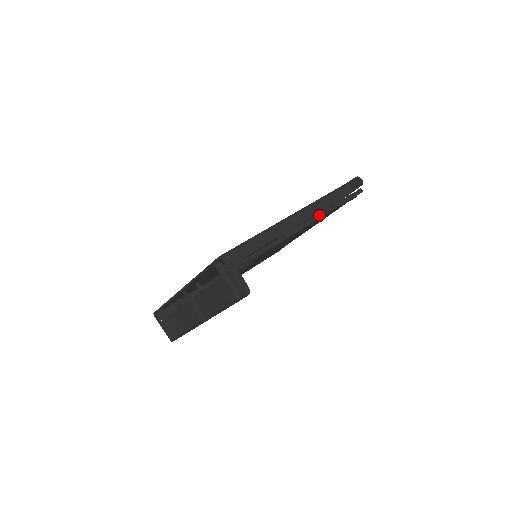
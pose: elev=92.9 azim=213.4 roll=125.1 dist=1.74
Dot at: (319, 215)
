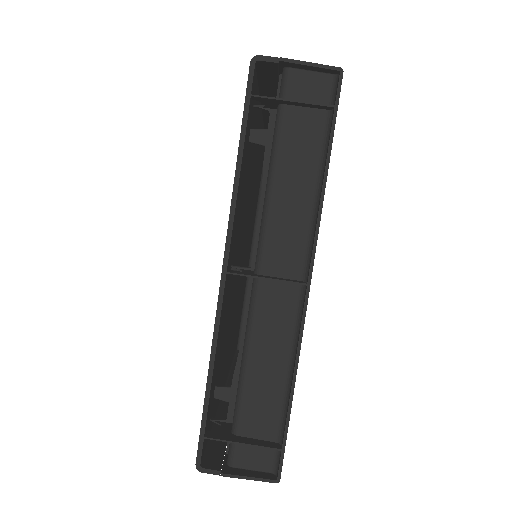
Dot at: occluded
